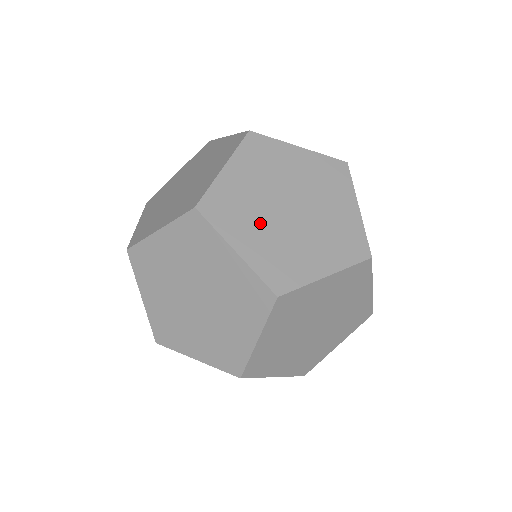
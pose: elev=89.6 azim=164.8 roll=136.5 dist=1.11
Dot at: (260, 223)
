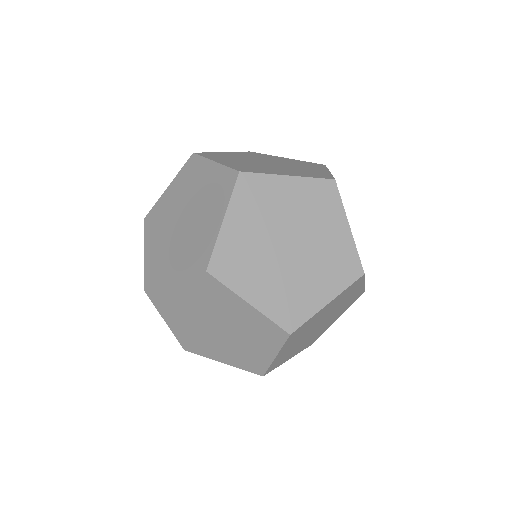
Dot at: (260, 227)
